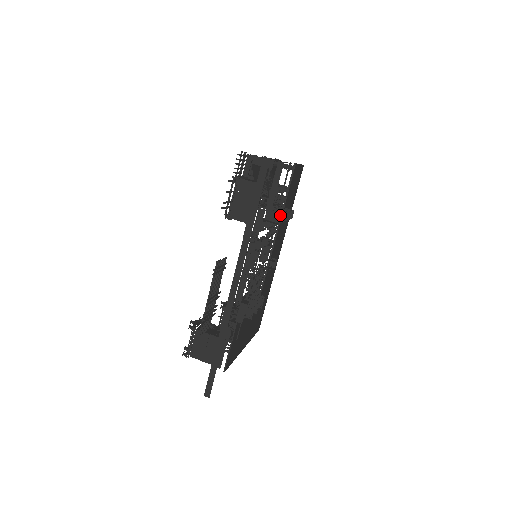
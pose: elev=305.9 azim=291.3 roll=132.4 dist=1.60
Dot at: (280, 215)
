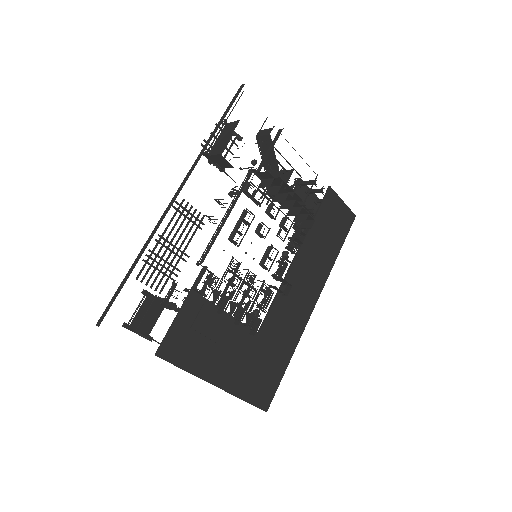
Dot at: (272, 180)
